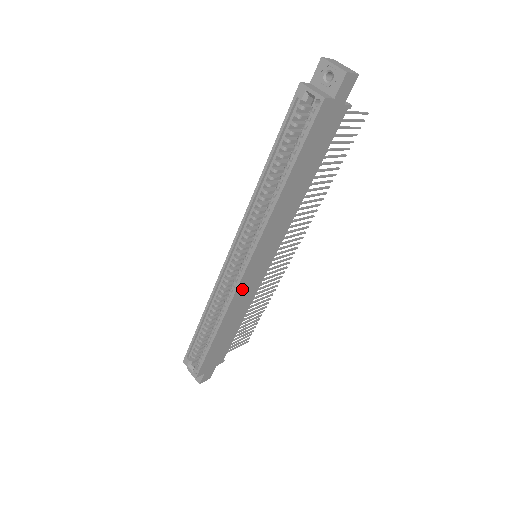
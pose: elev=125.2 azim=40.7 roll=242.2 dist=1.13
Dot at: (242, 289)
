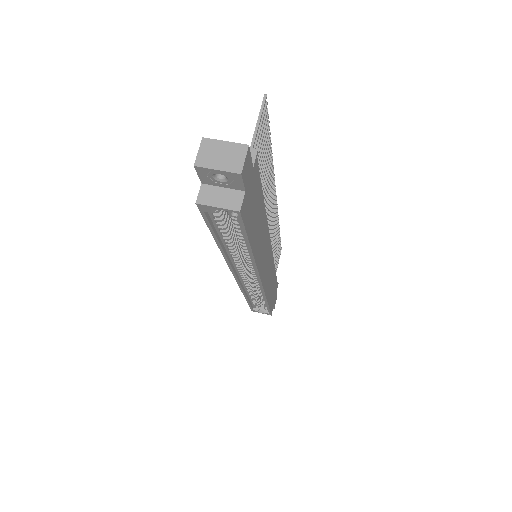
Dot at: (266, 282)
